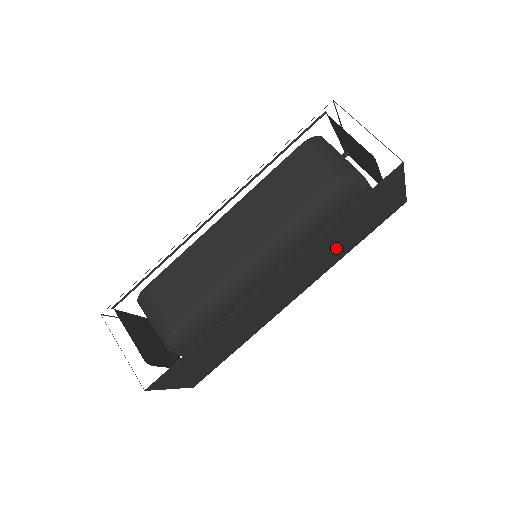
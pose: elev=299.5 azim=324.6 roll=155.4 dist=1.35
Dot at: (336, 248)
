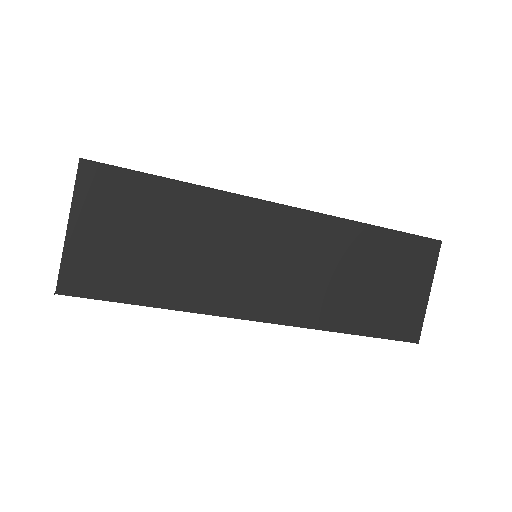
Dot at: (343, 288)
